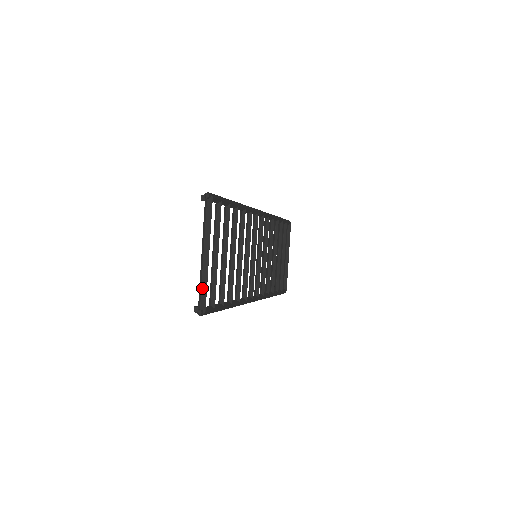
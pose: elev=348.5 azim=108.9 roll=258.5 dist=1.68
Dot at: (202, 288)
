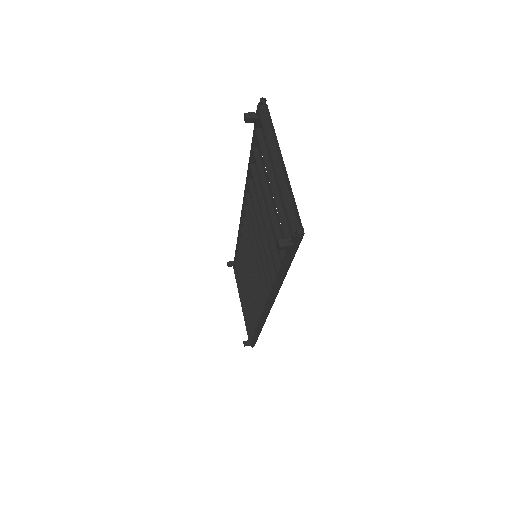
Dot at: (292, 202)
